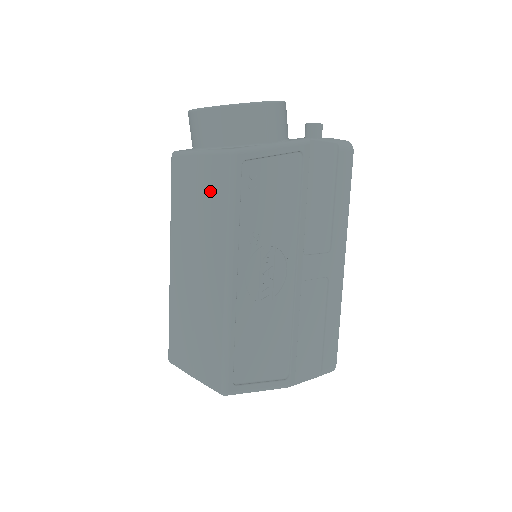
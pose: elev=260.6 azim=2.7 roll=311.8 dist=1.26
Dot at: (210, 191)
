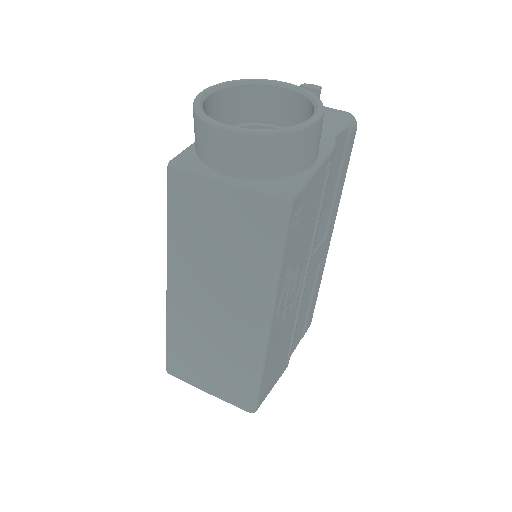
Dot at: (245, 233)
